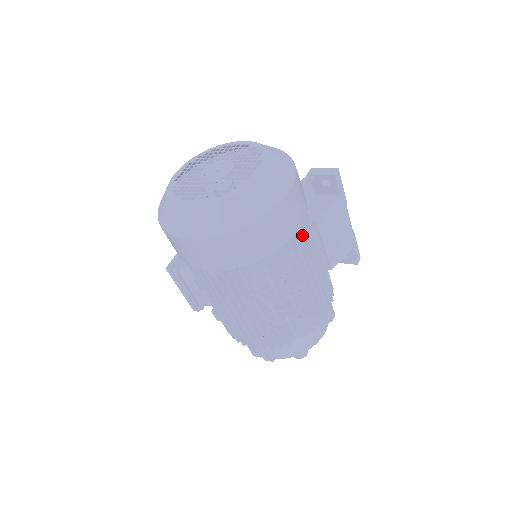
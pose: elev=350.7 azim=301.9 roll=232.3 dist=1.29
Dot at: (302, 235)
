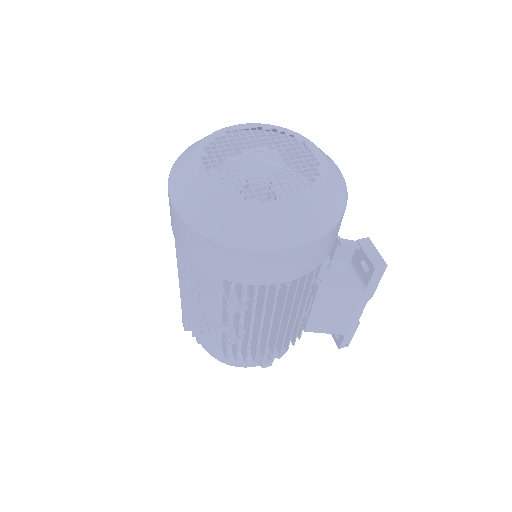
Dot at: (284, 289)
